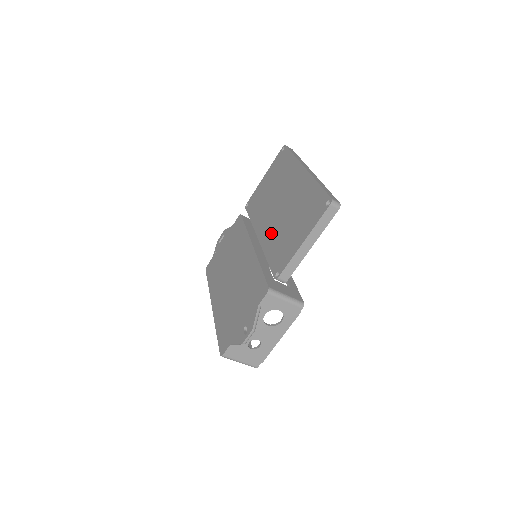
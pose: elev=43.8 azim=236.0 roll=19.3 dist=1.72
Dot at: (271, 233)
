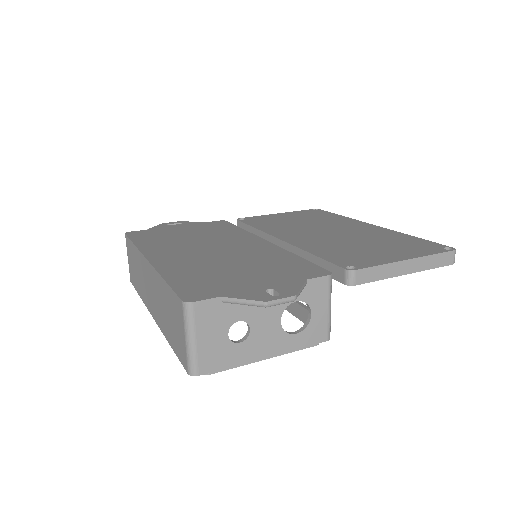
Dot at: (316, 241)
